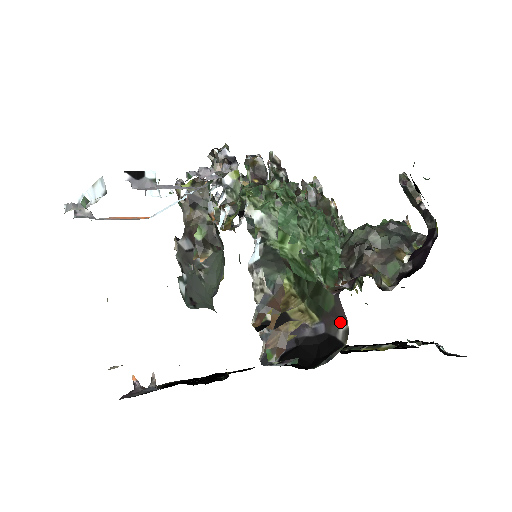
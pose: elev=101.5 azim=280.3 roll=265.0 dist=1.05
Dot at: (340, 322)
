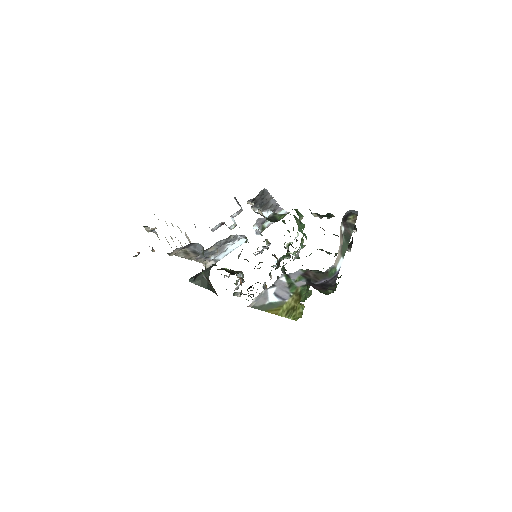
Dot at: occluded
